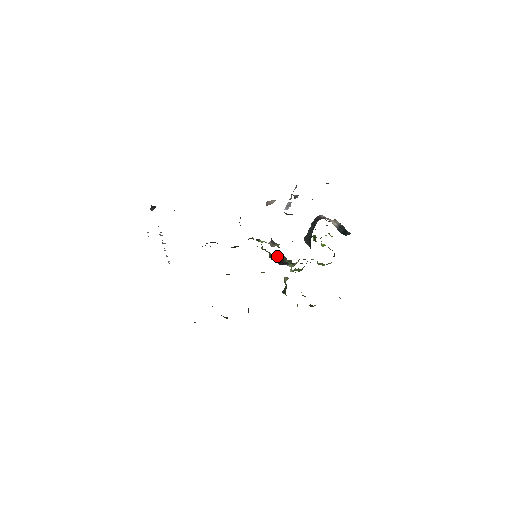
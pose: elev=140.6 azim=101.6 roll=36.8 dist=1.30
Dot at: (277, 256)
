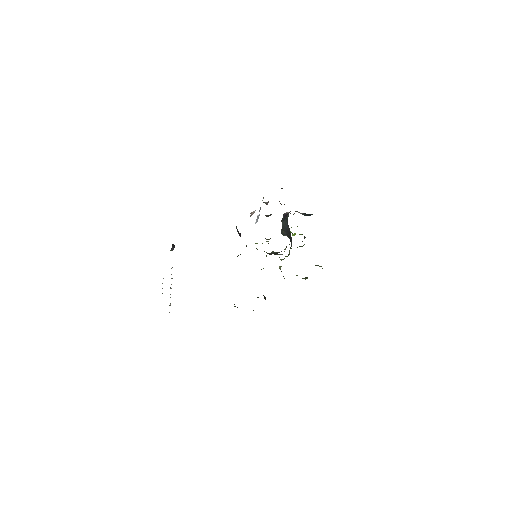
Dot at: occluded
